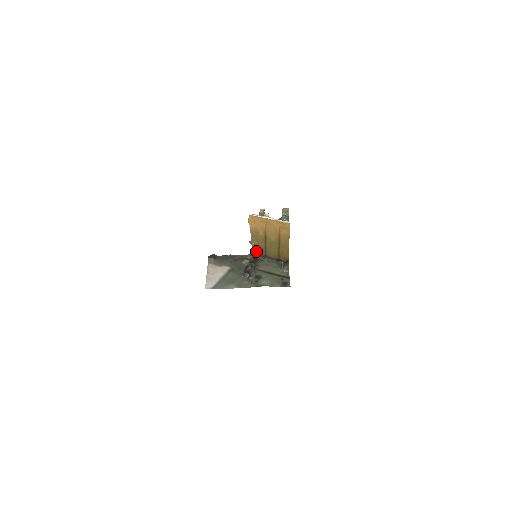
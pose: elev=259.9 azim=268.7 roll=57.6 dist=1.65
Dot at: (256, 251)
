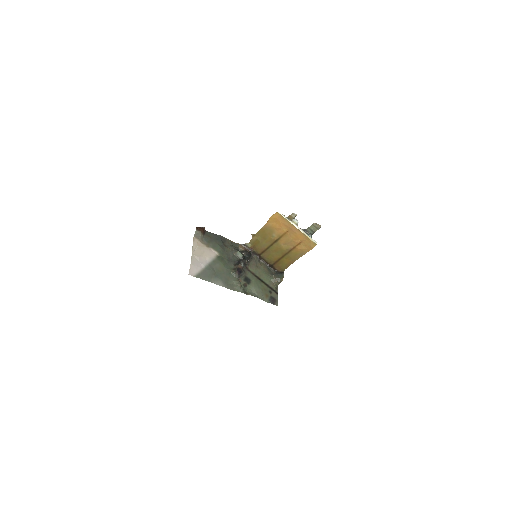
Dot at: (252, 245)
